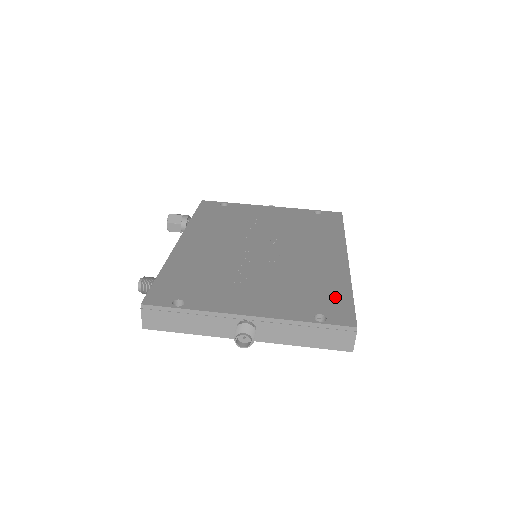
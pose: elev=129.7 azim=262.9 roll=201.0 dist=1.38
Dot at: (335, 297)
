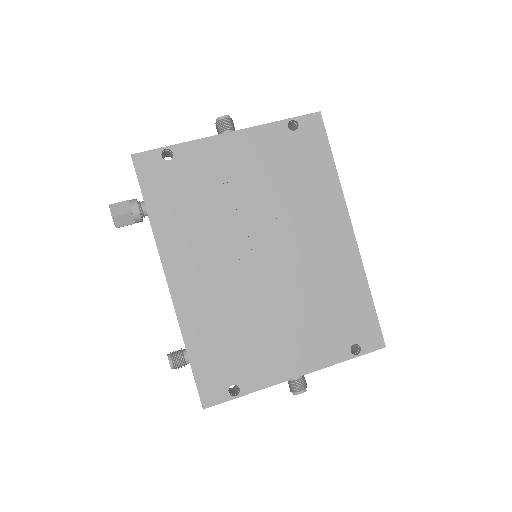
Dot at: (359, 312)
